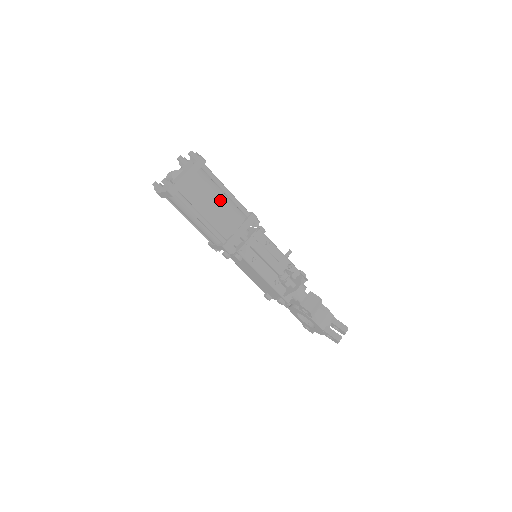
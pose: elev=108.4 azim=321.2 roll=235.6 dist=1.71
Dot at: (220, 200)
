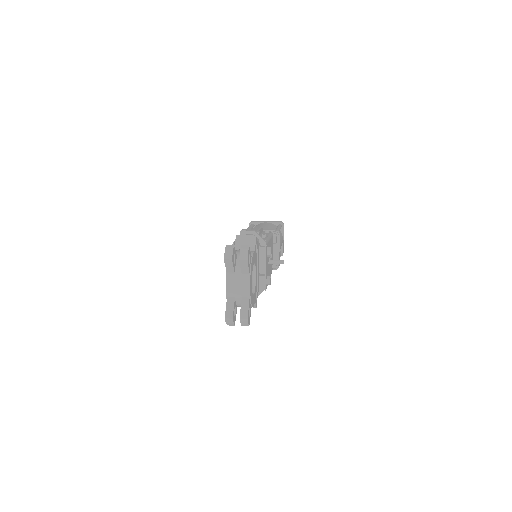
Dot at: (269, 227)
